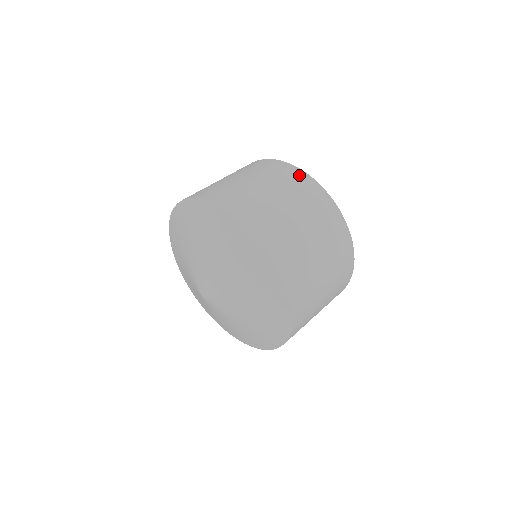
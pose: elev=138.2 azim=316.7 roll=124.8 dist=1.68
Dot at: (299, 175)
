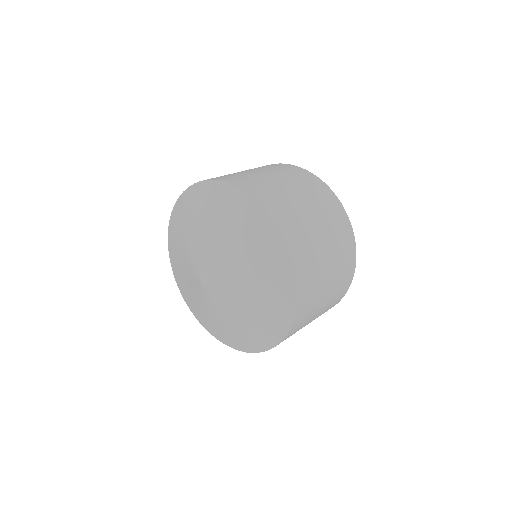
Dot at: (340, 211)
